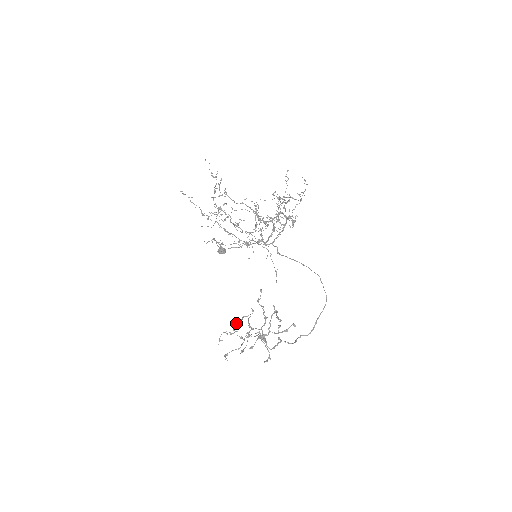
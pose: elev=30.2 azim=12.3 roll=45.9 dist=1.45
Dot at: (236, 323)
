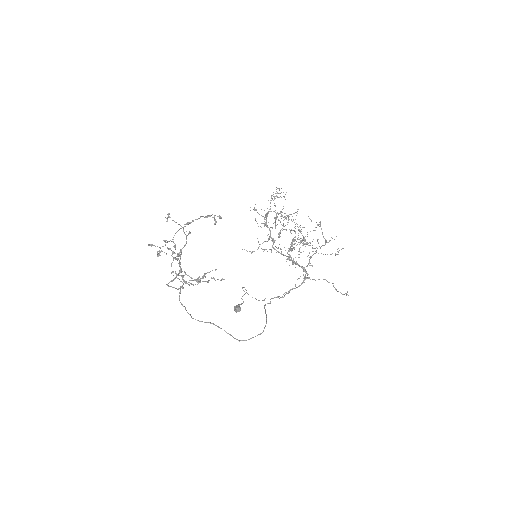
Dot at: occluded
